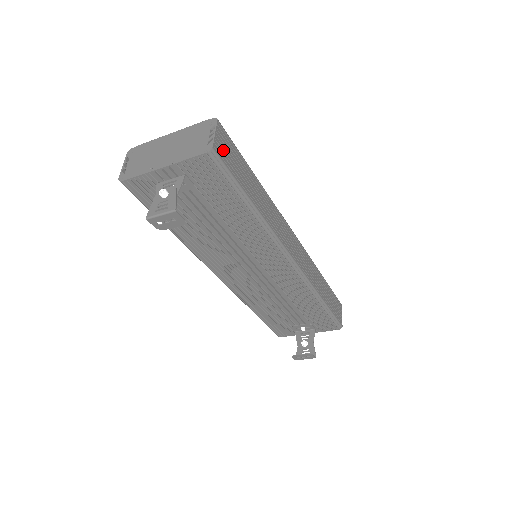
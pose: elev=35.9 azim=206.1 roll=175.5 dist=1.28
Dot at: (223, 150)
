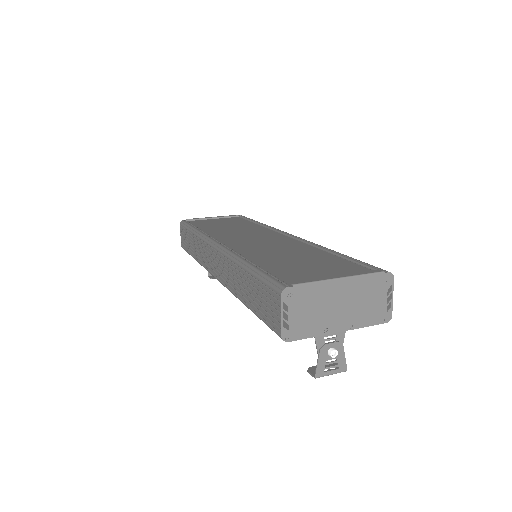
Dot at: occluded
